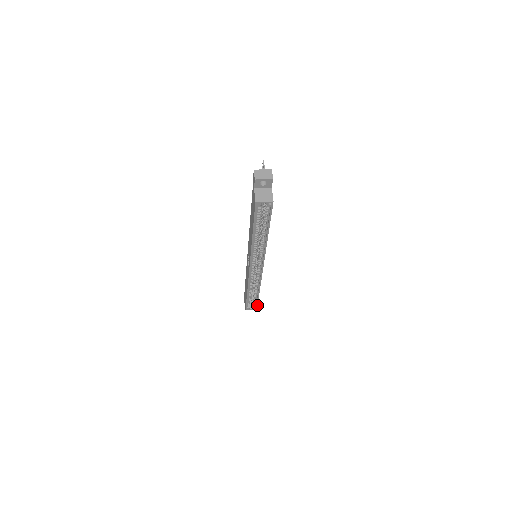
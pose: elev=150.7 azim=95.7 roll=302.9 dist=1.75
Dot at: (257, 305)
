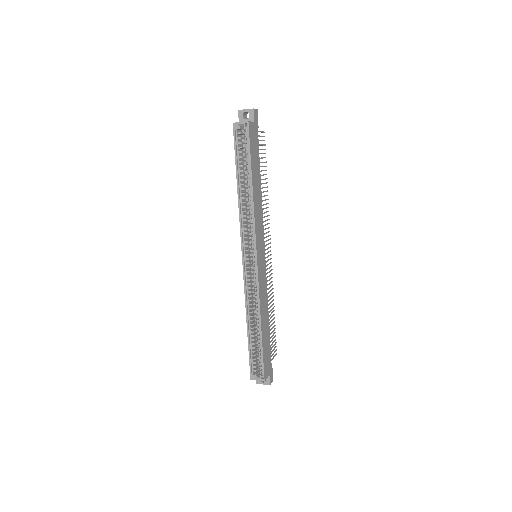
Dot at: (263, 368)
